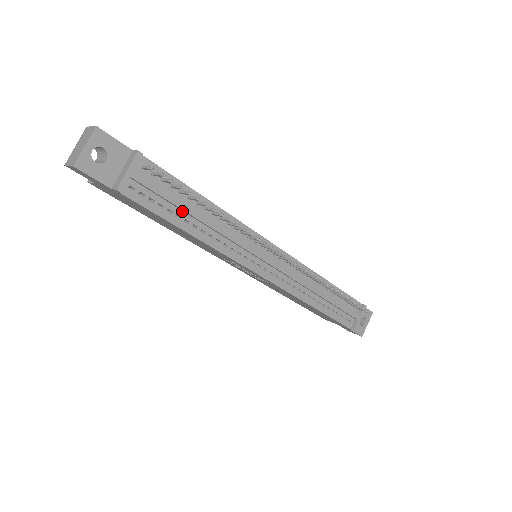
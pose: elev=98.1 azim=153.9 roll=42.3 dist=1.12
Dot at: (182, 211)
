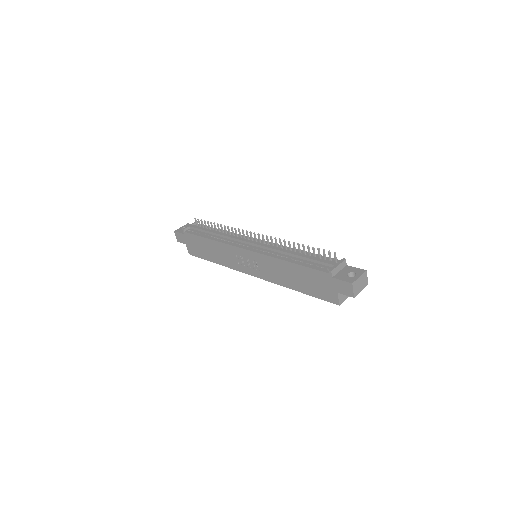
Dot at: (208, 234)
